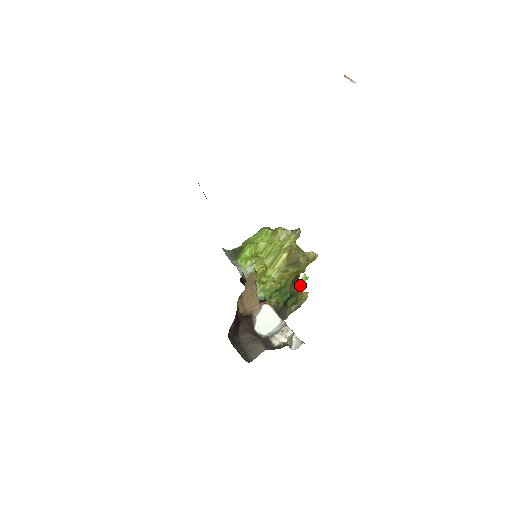
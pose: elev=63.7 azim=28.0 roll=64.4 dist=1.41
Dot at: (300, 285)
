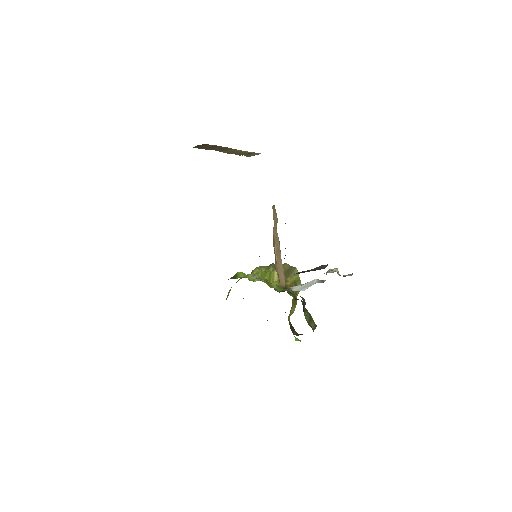
Dot at: occluded
